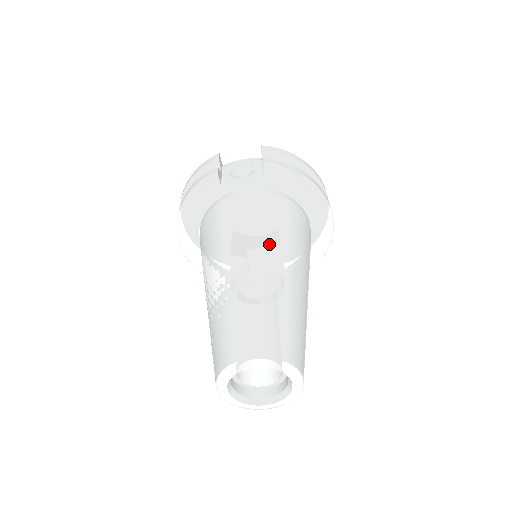
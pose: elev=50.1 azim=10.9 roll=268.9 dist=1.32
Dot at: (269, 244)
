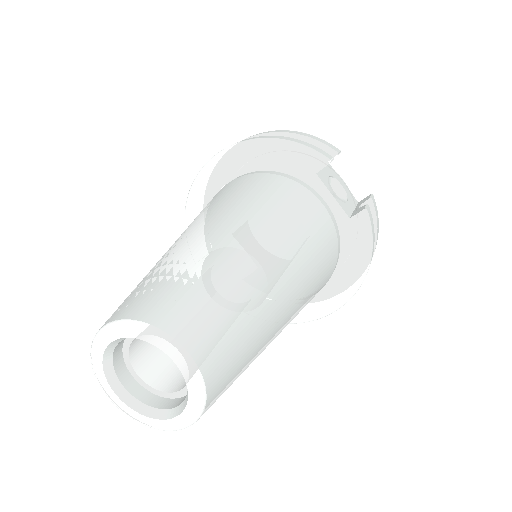
Dot at: (300, 271)
